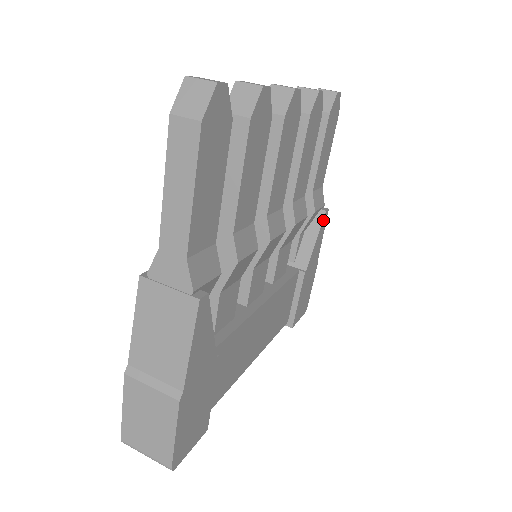
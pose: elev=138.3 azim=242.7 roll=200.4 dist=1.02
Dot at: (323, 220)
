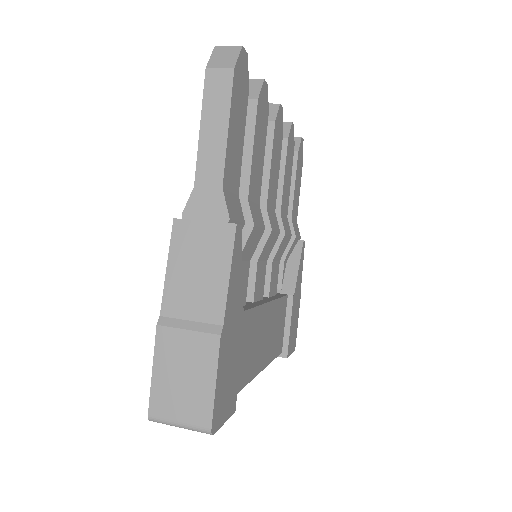
Dot at: (302, 249)
